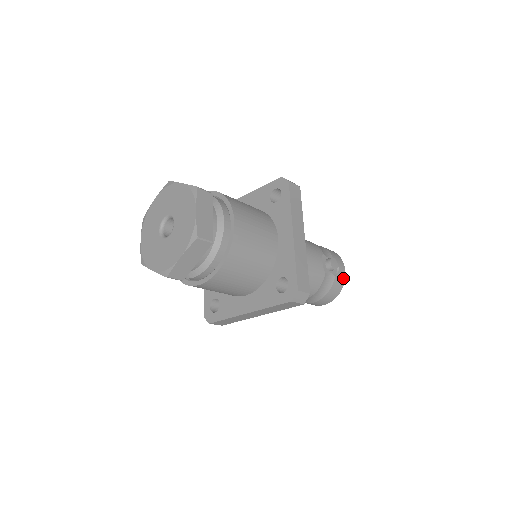
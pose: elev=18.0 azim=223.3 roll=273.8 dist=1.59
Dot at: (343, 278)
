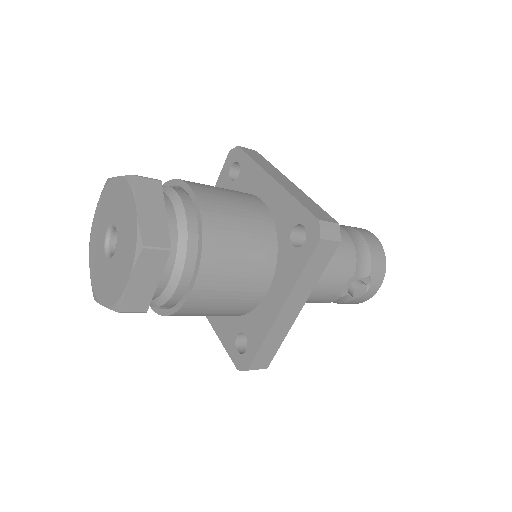
Dot at: (369, 297)
